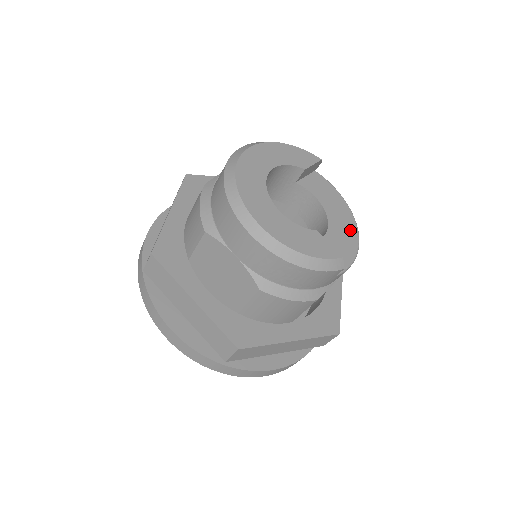
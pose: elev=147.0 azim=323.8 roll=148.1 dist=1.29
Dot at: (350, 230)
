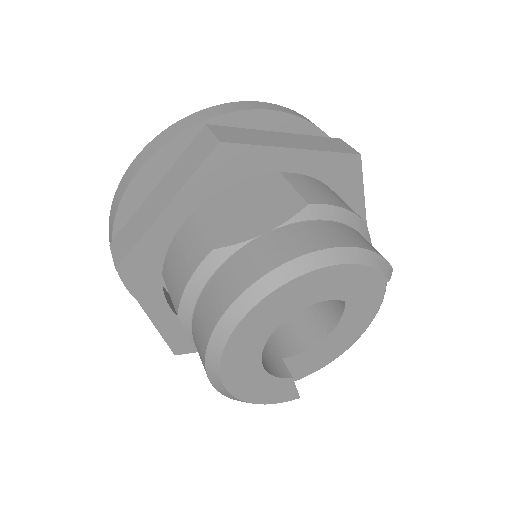
Dot at: (352, 336)
